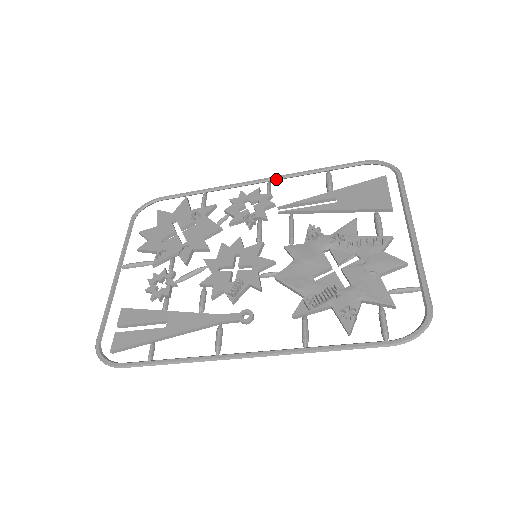
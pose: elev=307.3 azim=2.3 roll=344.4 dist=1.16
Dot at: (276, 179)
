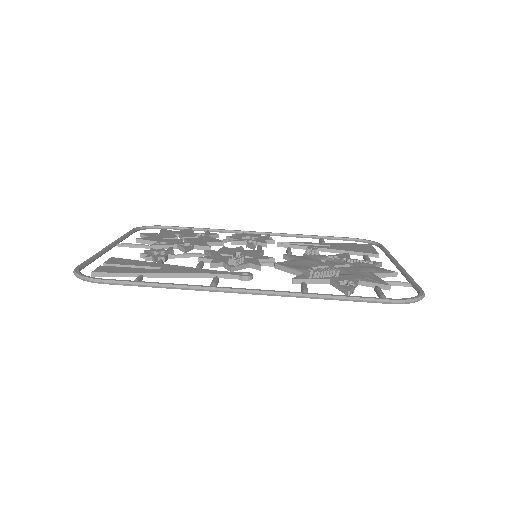
Dot at: (275, 234)
